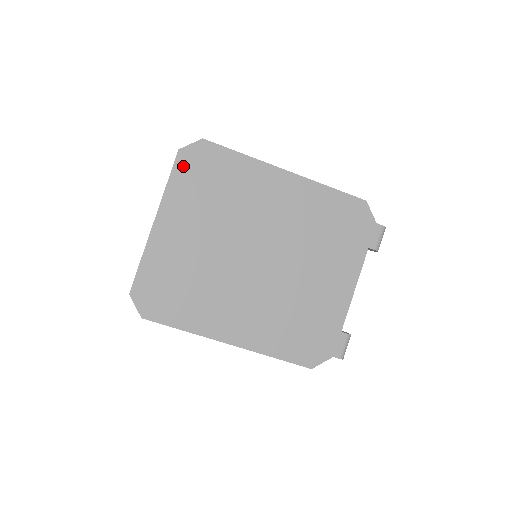
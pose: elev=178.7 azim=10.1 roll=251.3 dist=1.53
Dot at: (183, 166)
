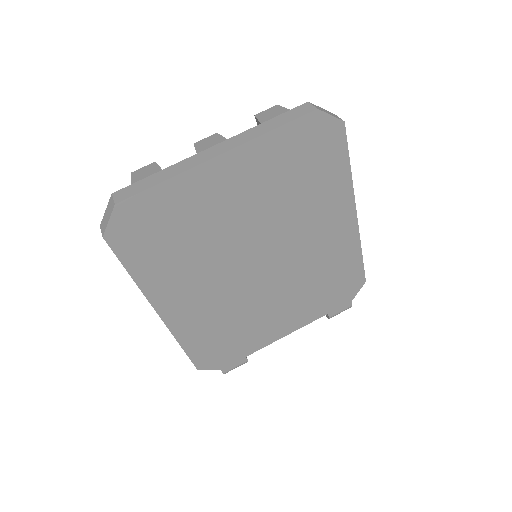
Dot at: (302, 129)
